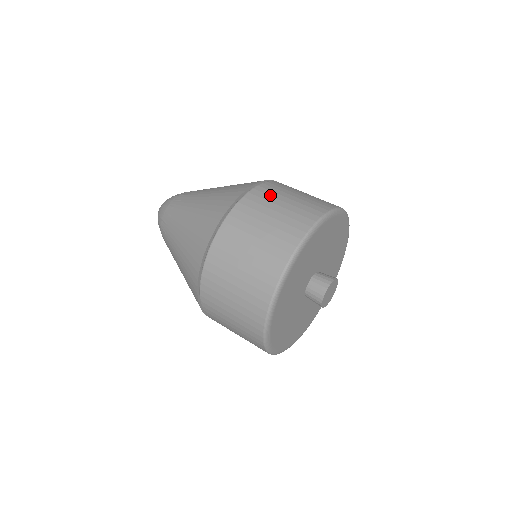
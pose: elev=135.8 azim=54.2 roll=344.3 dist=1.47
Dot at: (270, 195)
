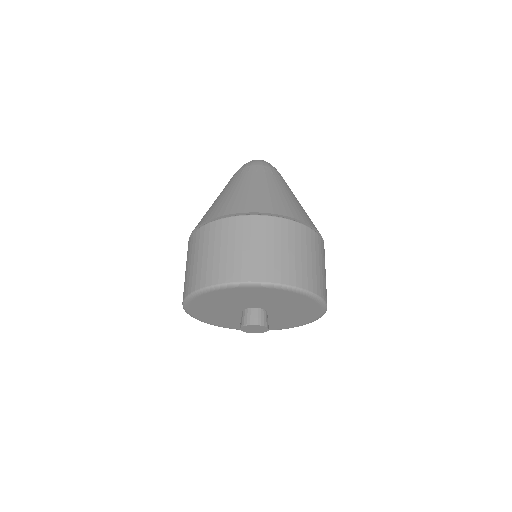
Dot at: (204, 240)
